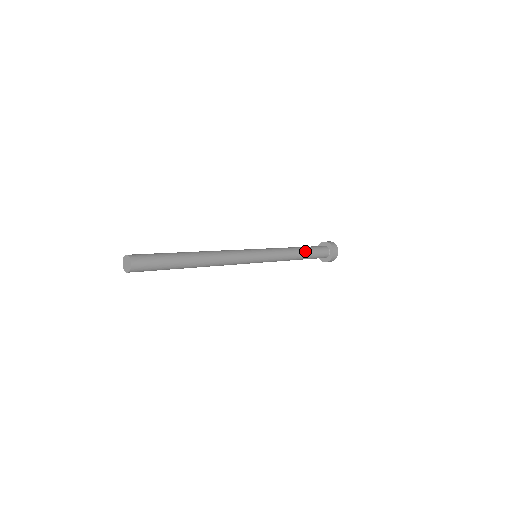
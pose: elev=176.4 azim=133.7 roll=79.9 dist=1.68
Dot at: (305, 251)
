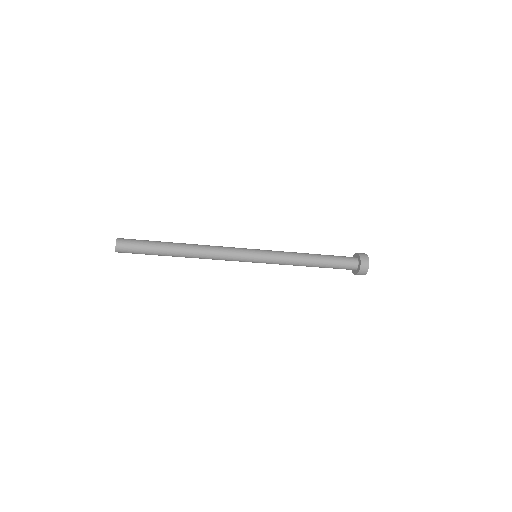
Dot at: (319, 254)
